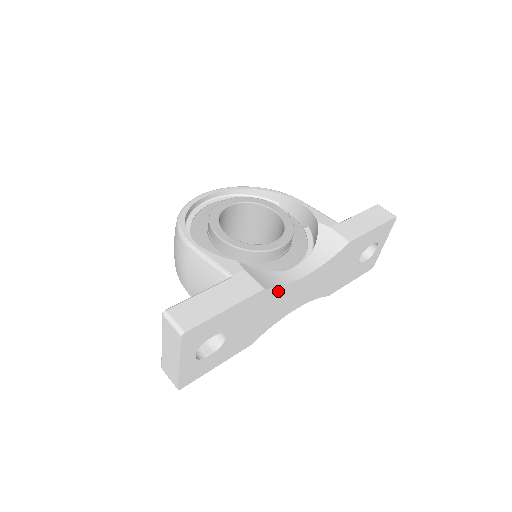
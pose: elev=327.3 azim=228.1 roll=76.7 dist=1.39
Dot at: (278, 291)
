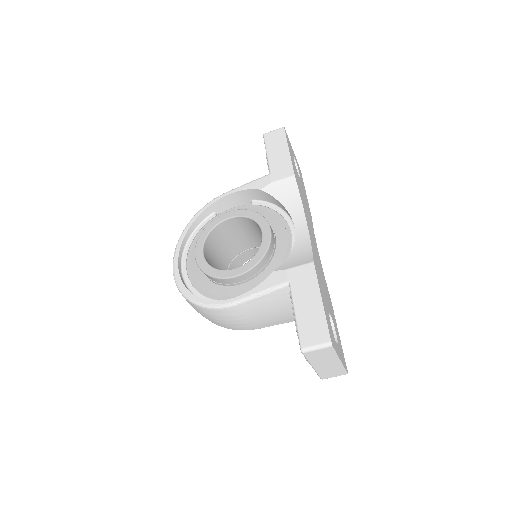
Dot at: (313, 253)
